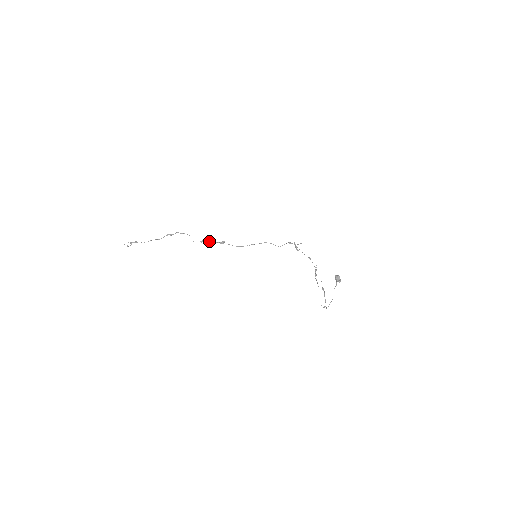
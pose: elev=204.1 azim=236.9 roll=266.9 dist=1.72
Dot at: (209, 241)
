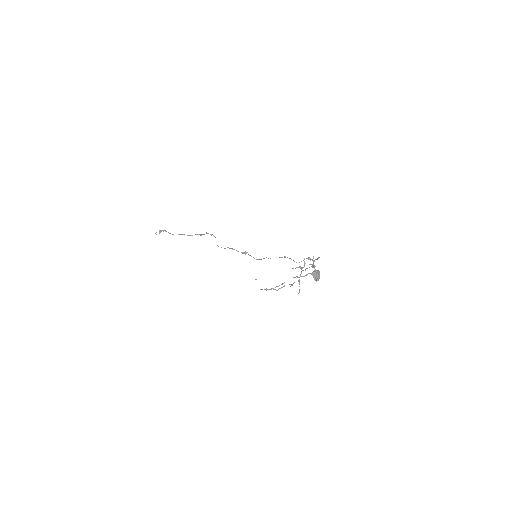
Dot at: occluded
